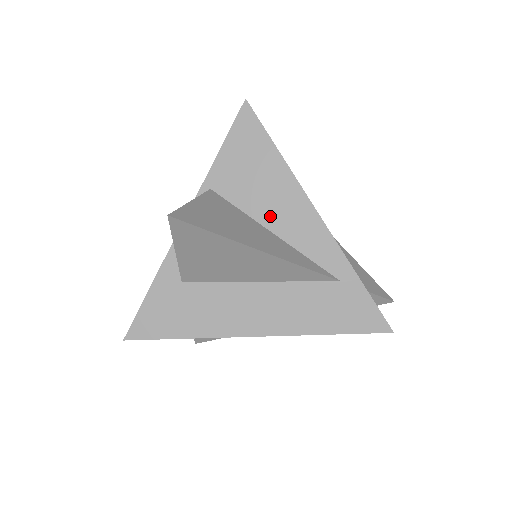
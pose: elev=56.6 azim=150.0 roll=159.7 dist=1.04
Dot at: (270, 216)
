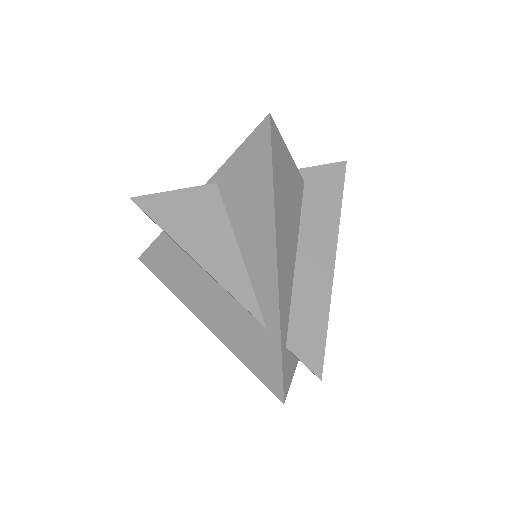
Dot at: (244, 235)
